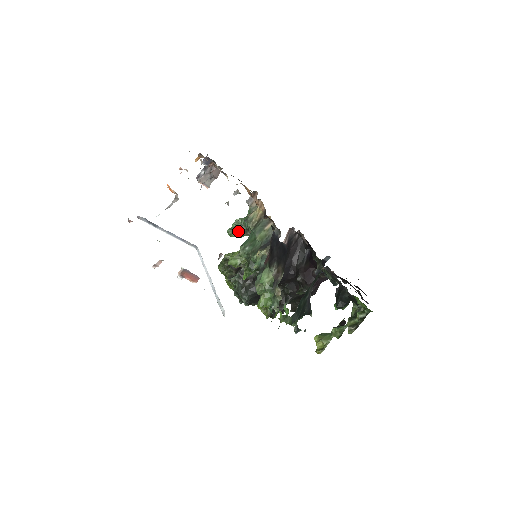
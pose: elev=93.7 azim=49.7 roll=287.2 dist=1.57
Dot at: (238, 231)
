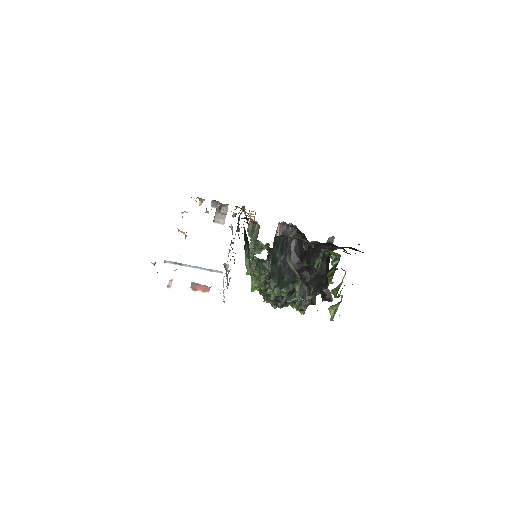
Dot at: occluded
